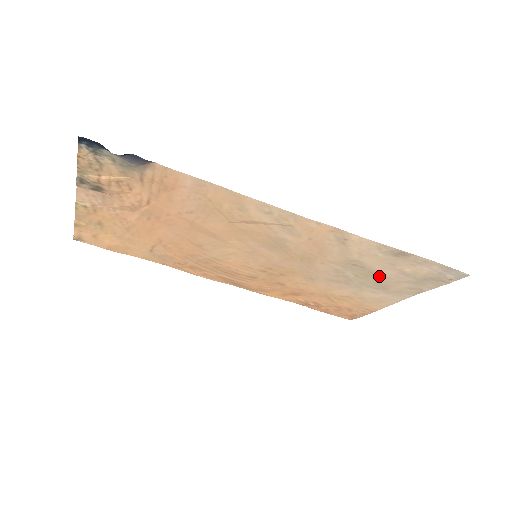
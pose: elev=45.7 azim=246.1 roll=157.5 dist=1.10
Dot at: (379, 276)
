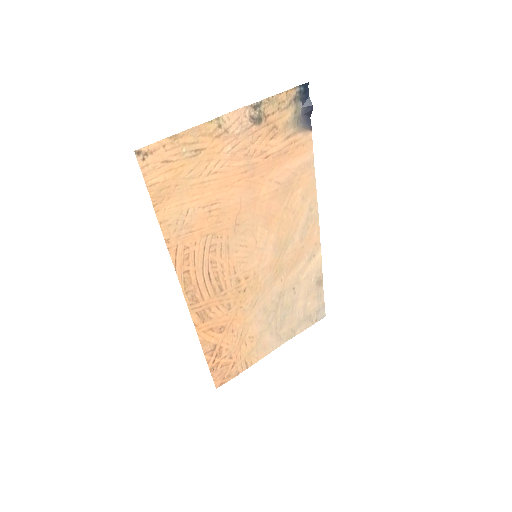
Dot at: (292, 308)
